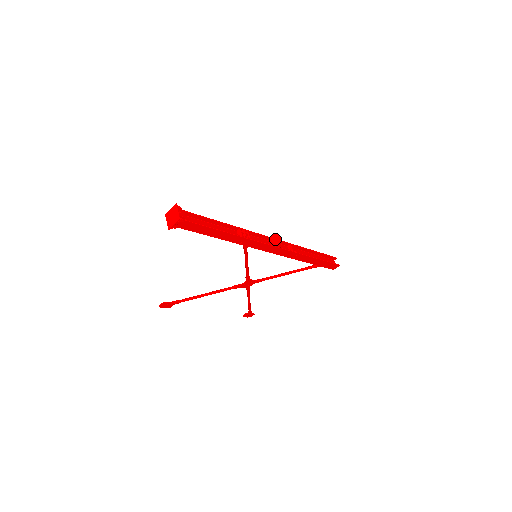
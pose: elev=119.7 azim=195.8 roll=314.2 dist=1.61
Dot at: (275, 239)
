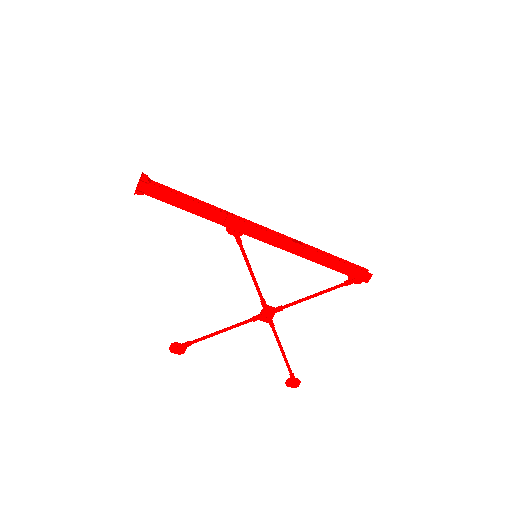
Dot at: (271, 230)
